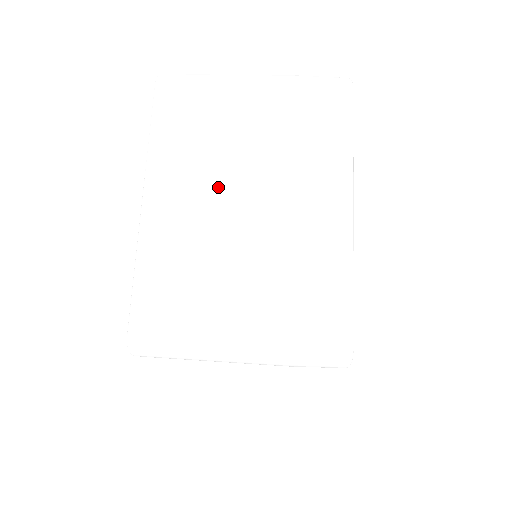
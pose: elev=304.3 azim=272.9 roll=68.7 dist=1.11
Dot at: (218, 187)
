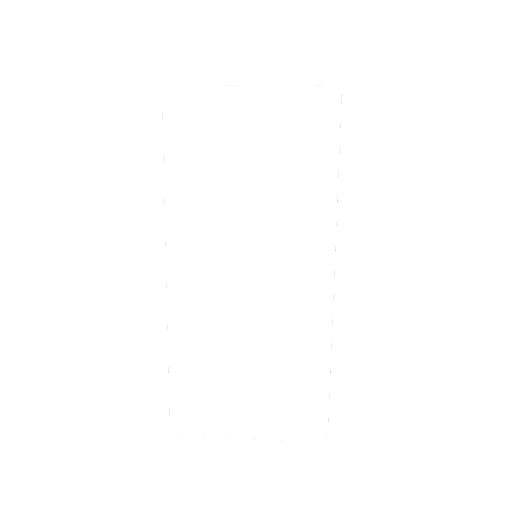
Dot at: occluded
